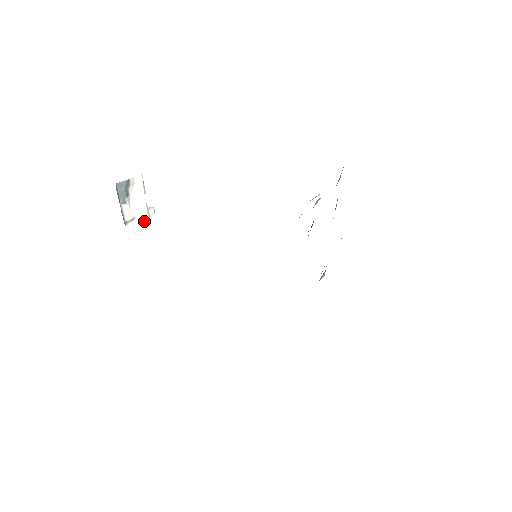
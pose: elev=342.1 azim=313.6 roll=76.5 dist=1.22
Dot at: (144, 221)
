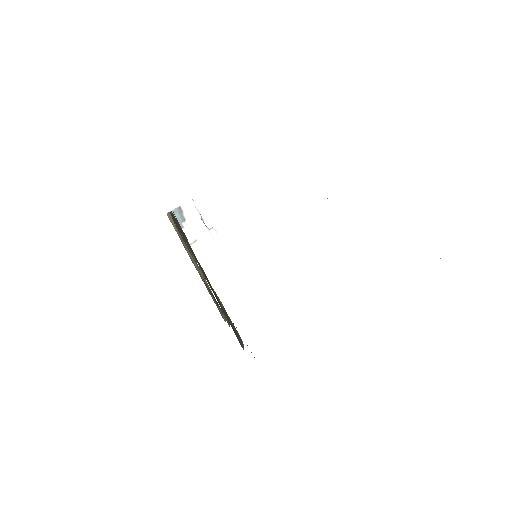
Dot at: (207, 241)
